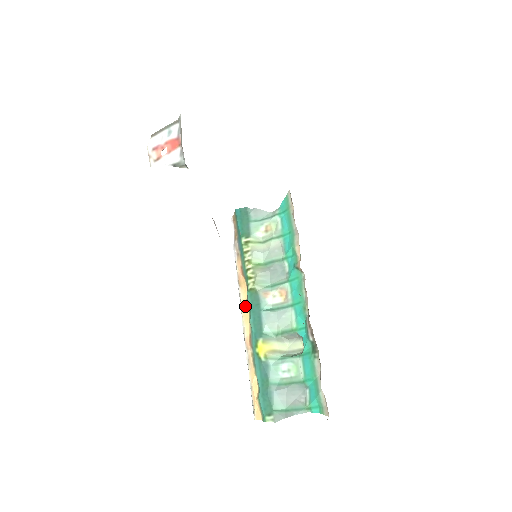
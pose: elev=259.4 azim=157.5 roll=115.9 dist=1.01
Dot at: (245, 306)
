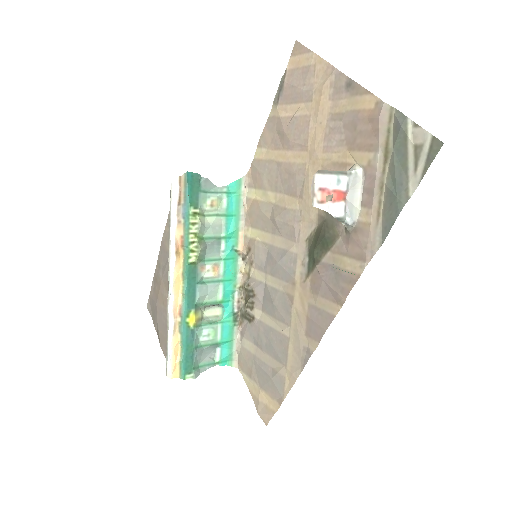
Dot at: (179, 277)
